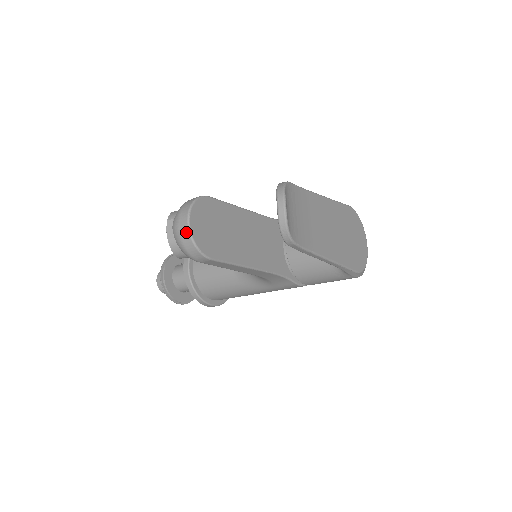
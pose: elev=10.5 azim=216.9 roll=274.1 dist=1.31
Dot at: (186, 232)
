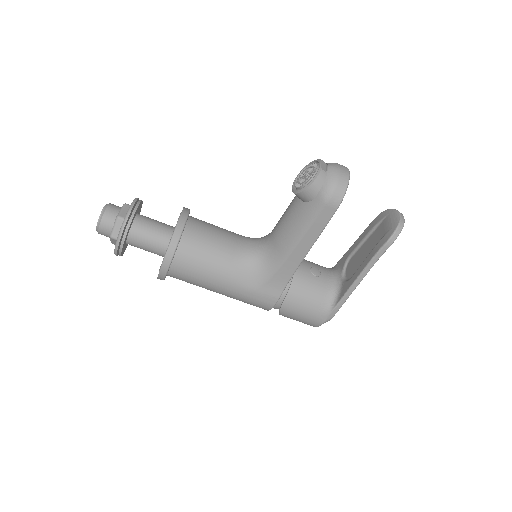
Dot at: (347, 176)
